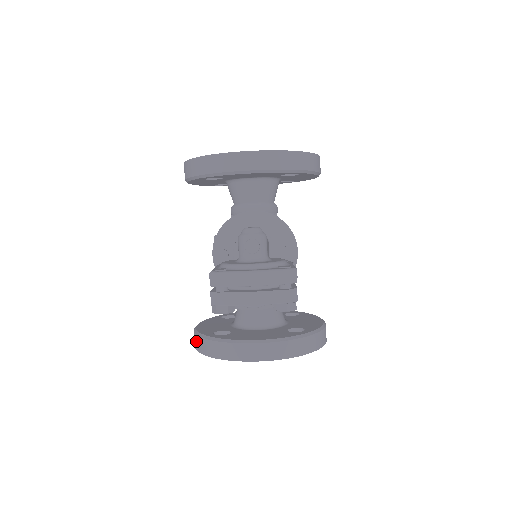
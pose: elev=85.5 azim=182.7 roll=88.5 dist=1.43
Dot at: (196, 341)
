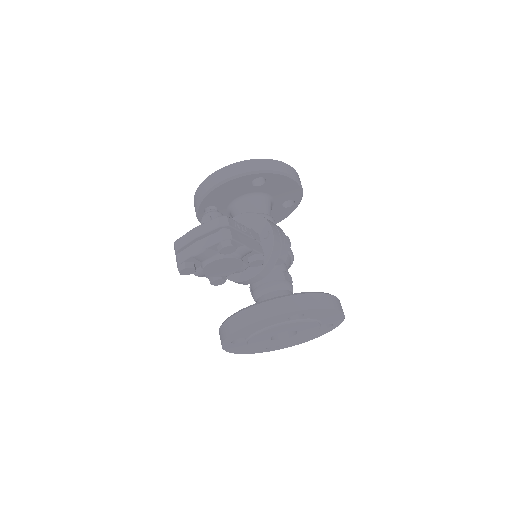
Dot at: occluded
